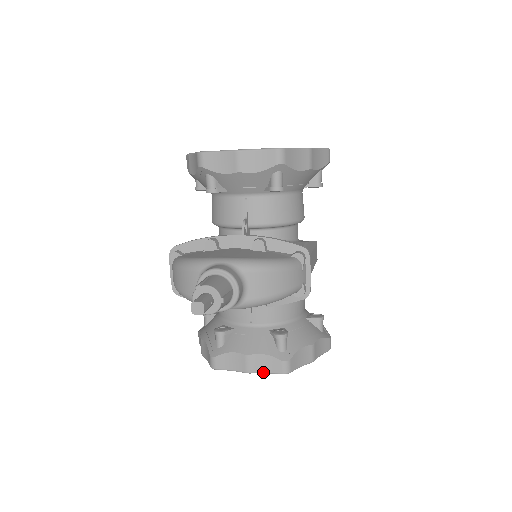
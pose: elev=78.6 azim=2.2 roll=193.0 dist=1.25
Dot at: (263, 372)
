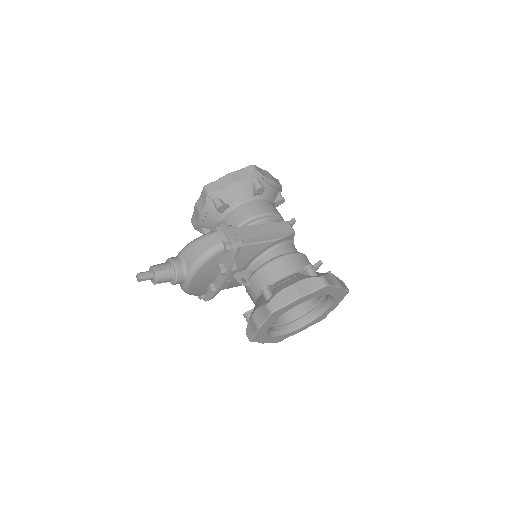
Dot at: (263, 322)
